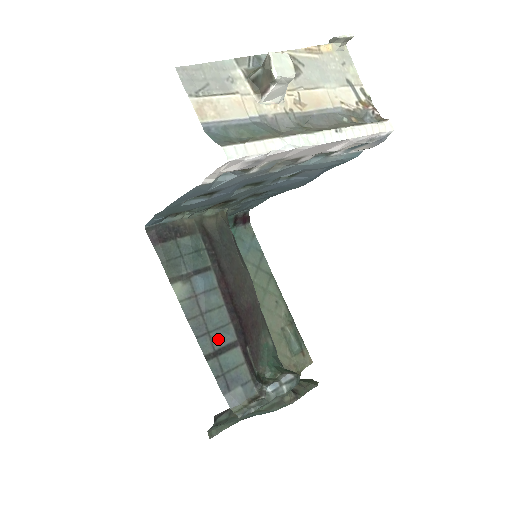
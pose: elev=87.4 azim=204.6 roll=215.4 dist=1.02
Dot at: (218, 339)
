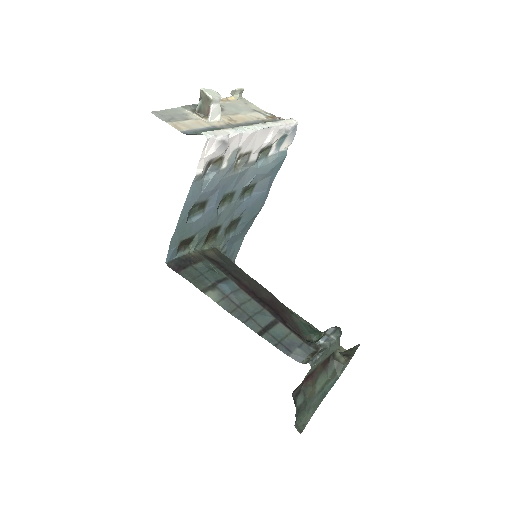
Dot at: (261, 320)
